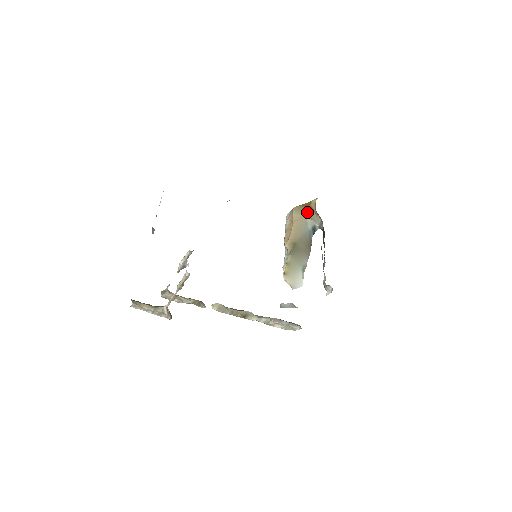
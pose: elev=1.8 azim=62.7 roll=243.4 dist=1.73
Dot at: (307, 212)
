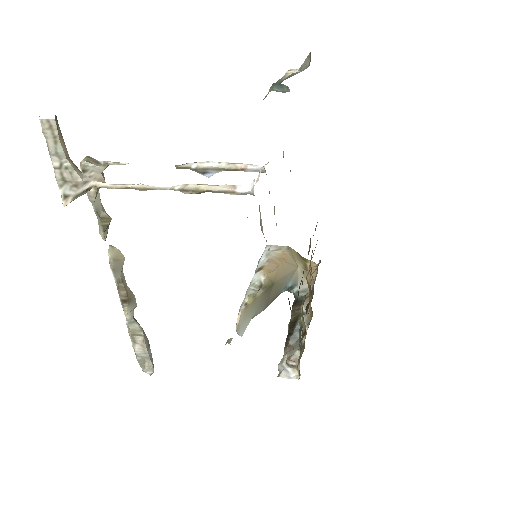
Dot at: (301, 265)
